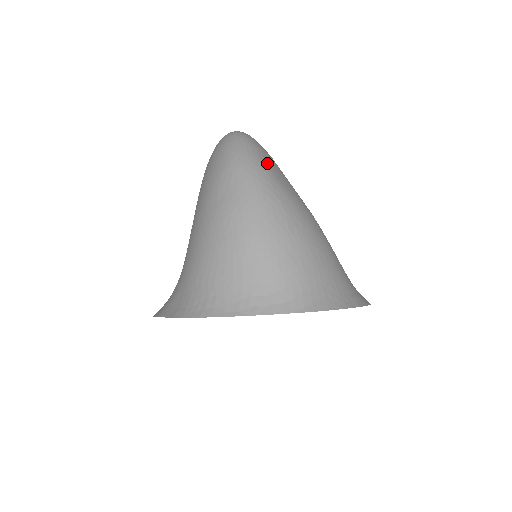
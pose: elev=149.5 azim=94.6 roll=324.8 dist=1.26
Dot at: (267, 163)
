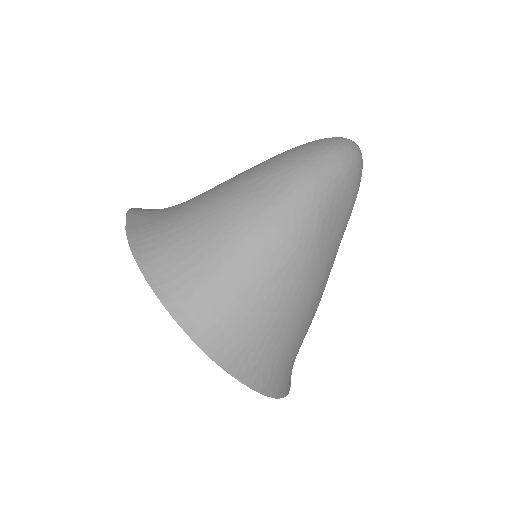
Dot at: (335, 202)
